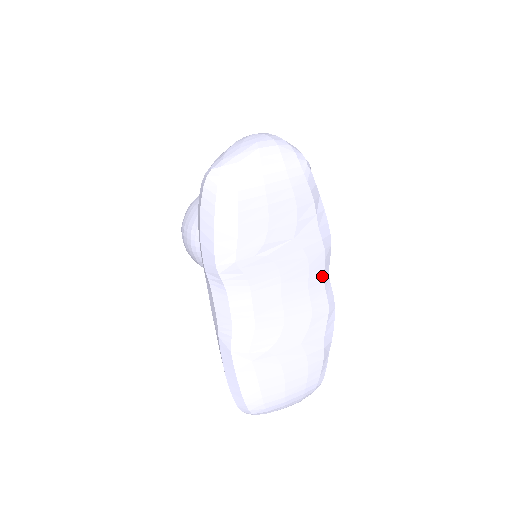
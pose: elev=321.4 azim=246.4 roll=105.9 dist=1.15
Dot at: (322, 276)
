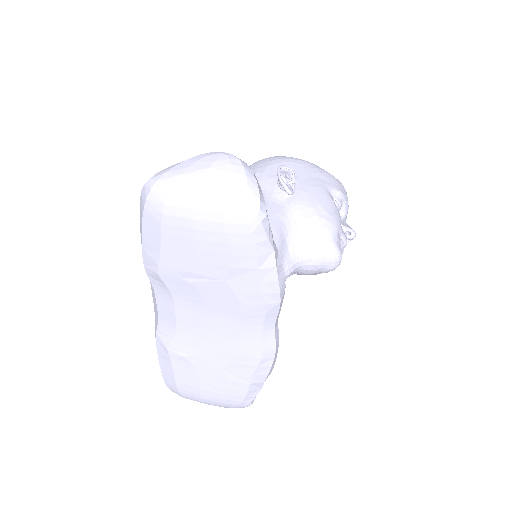
Dot at: (260, 325)
